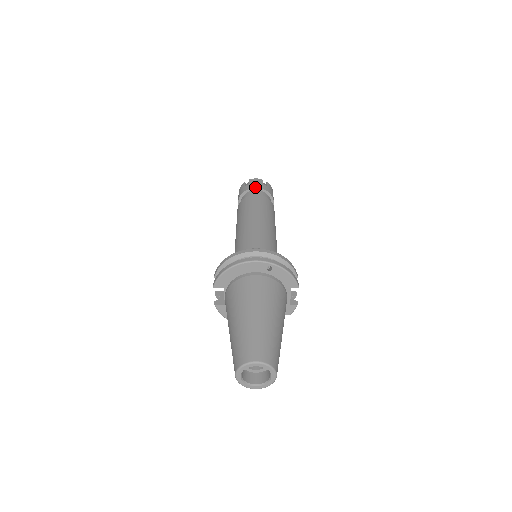
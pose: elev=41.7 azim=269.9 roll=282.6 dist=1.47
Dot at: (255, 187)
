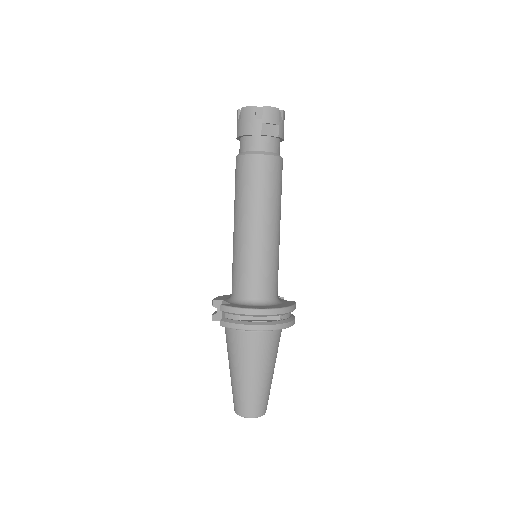
Dot at: (269, 131)
